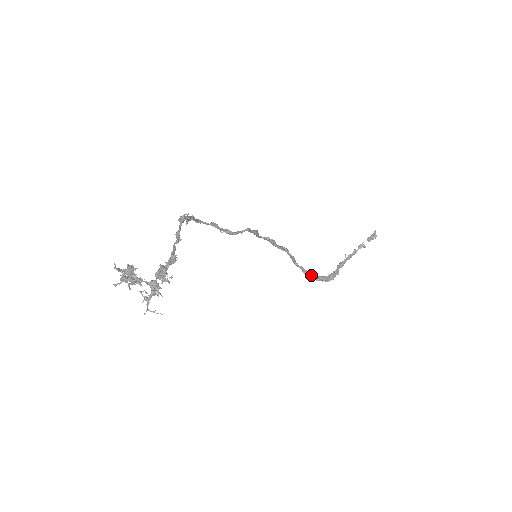
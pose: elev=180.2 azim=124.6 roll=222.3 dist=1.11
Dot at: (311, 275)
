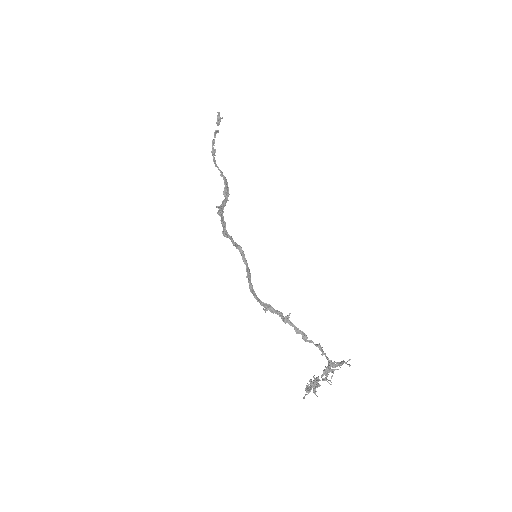
Dot at: (225, 201)
